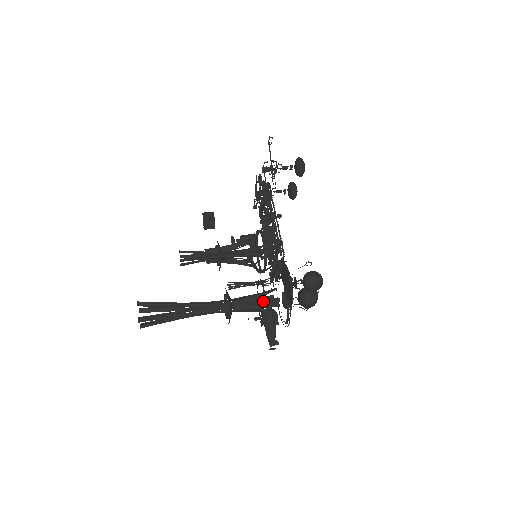
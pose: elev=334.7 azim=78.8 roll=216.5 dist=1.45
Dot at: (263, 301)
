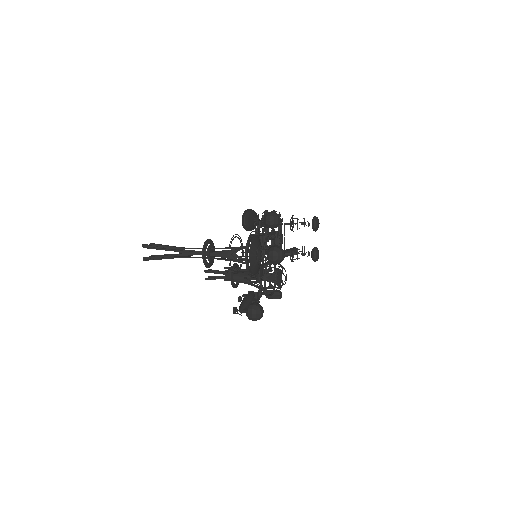
Dot at: occluded
